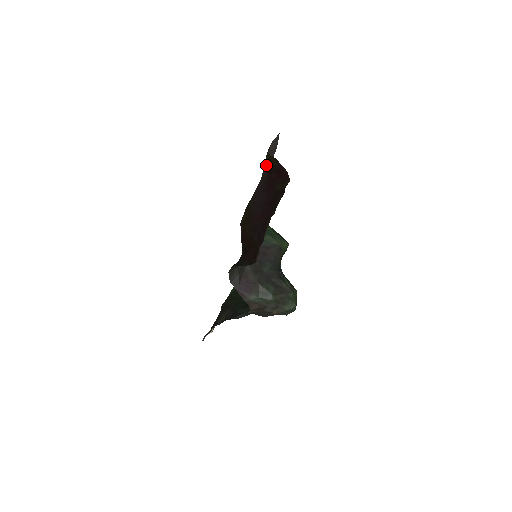
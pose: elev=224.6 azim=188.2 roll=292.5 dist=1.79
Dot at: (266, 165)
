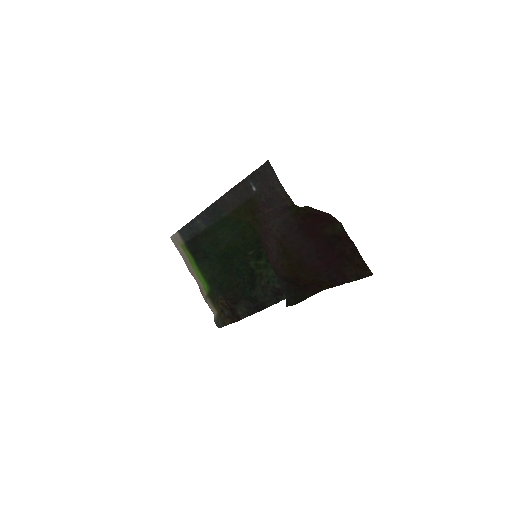
Dot at: (294, 215)
